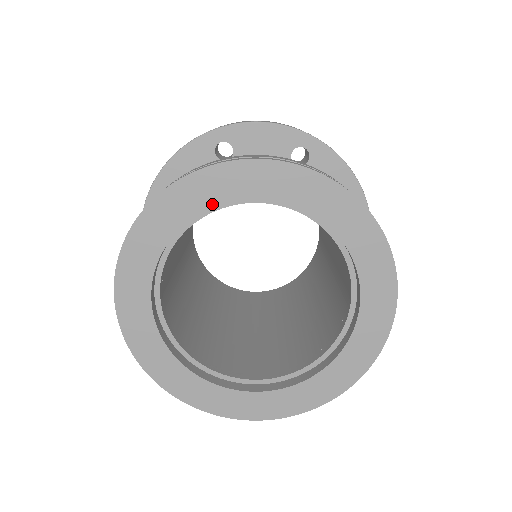
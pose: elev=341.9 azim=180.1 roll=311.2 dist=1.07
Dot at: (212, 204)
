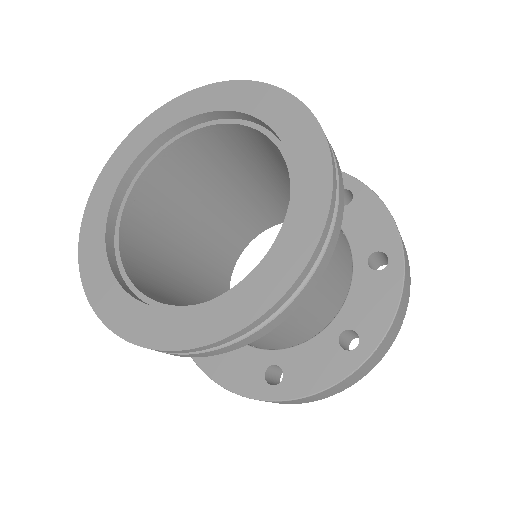
Dot at: (134, 157)
